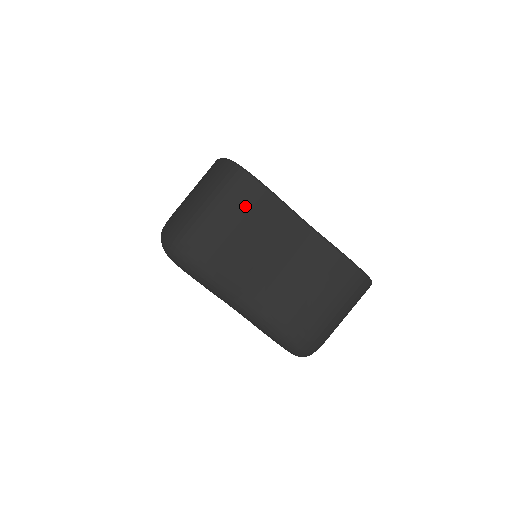
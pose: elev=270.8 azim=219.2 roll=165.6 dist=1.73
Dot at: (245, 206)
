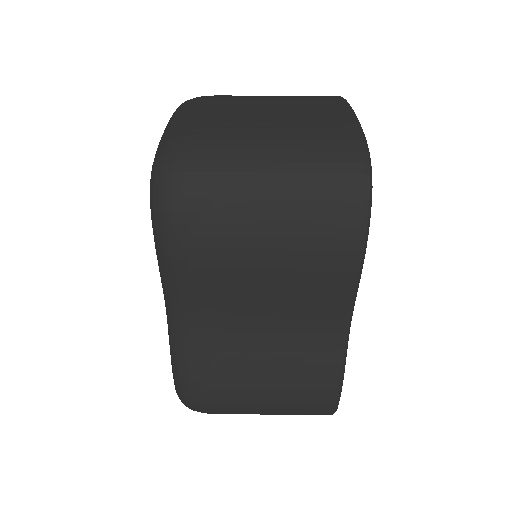
Dot at: (315, 240)
